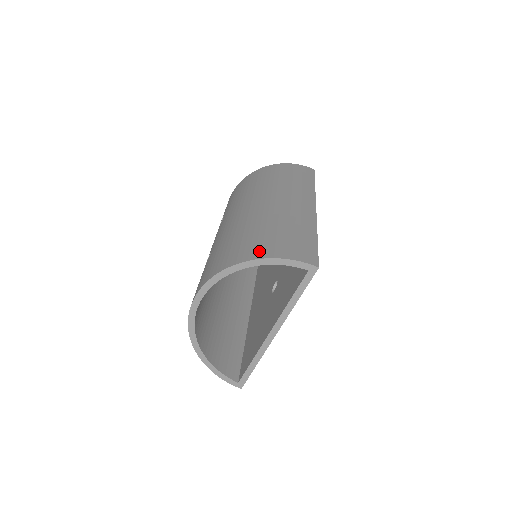
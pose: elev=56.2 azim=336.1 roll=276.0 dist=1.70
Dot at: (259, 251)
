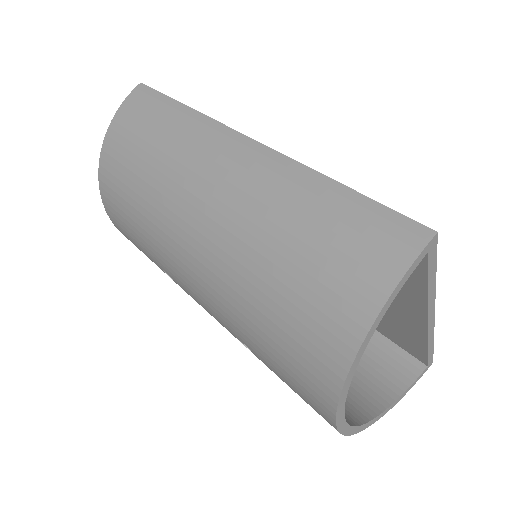
Dot at: (342, 319)
